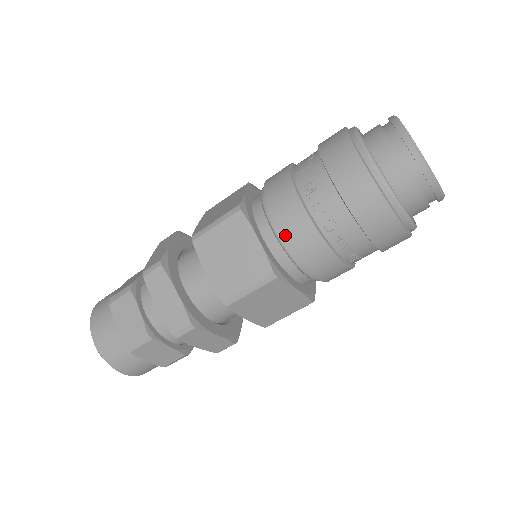
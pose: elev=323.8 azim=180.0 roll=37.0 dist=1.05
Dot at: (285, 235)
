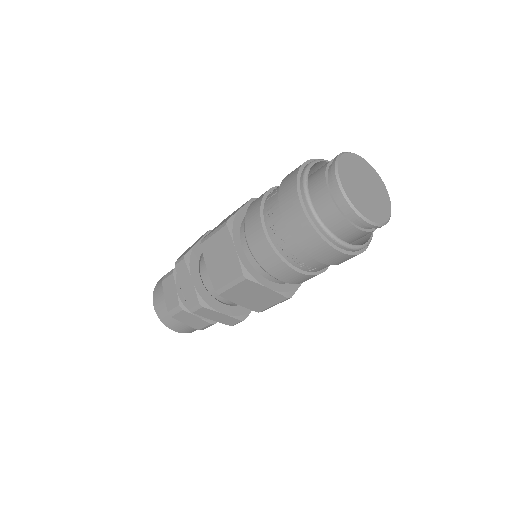
Dot at: (252, 248)
